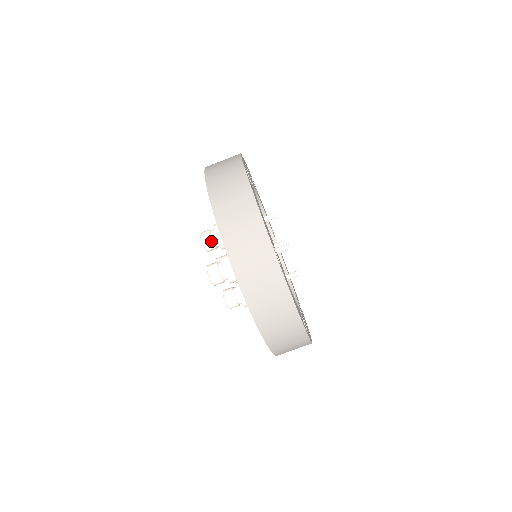
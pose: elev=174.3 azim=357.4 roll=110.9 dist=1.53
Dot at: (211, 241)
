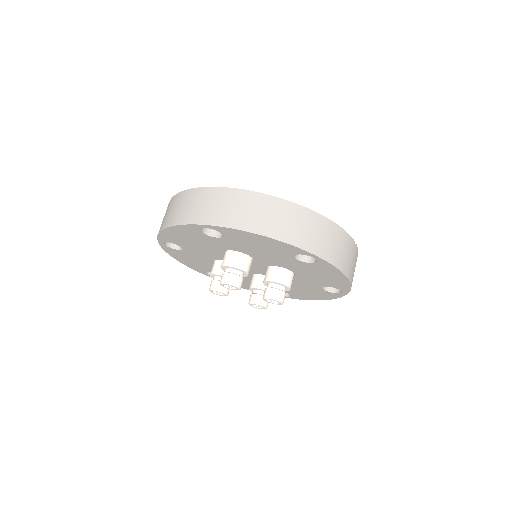
Dot at: (217, 282)
